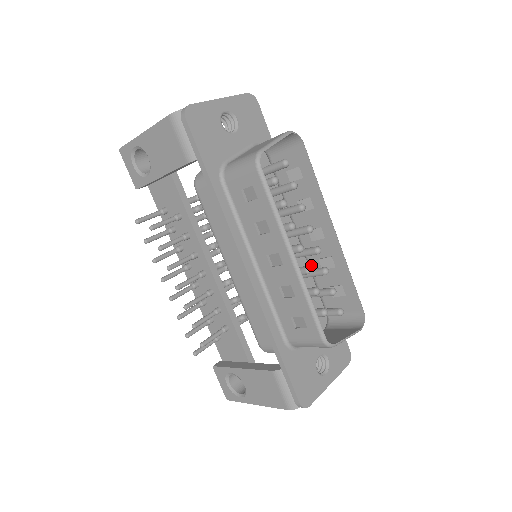
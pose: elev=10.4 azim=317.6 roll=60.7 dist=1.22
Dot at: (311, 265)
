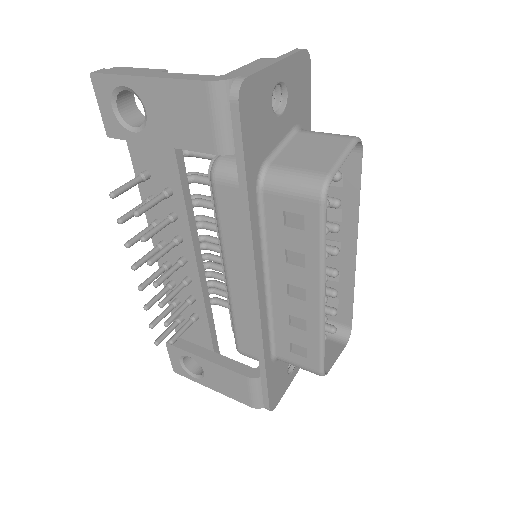
Dot at: occluded
